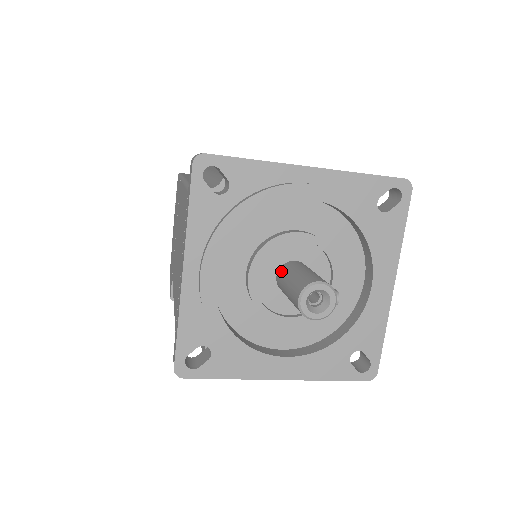
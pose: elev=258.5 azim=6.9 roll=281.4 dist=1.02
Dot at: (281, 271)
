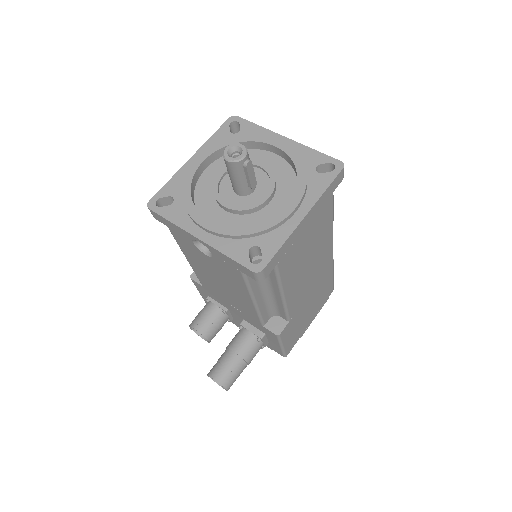
Dot at: occluded
